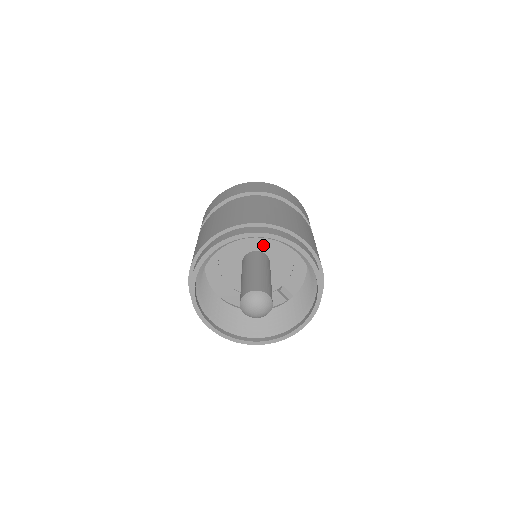
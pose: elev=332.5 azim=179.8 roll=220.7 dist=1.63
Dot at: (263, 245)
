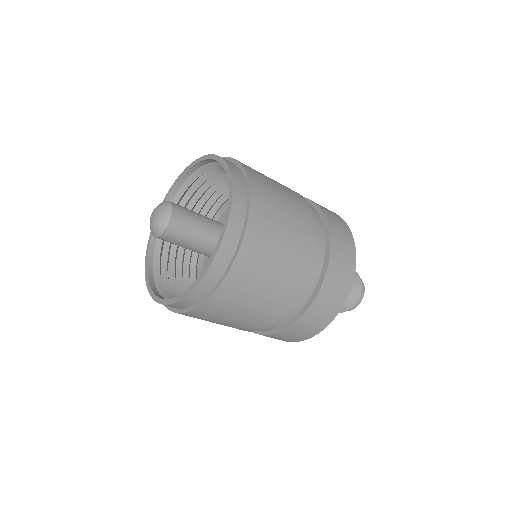
Dot at: occluded
